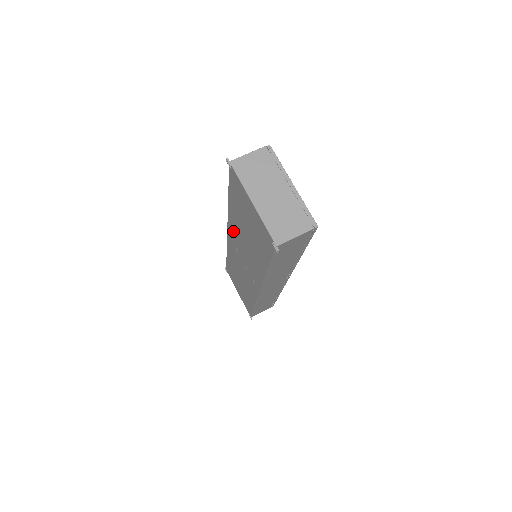
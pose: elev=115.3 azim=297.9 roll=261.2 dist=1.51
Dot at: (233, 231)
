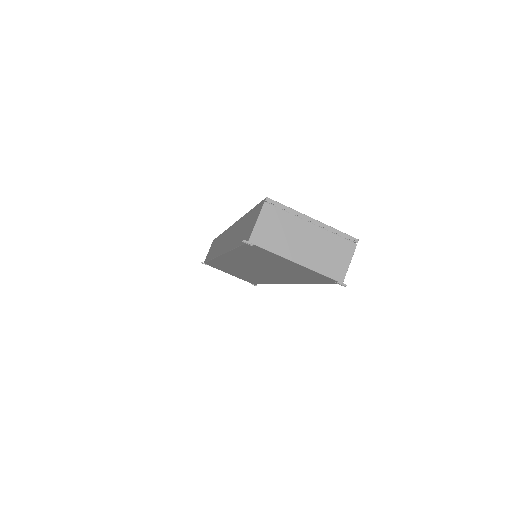
Dot at: (236, 259)
